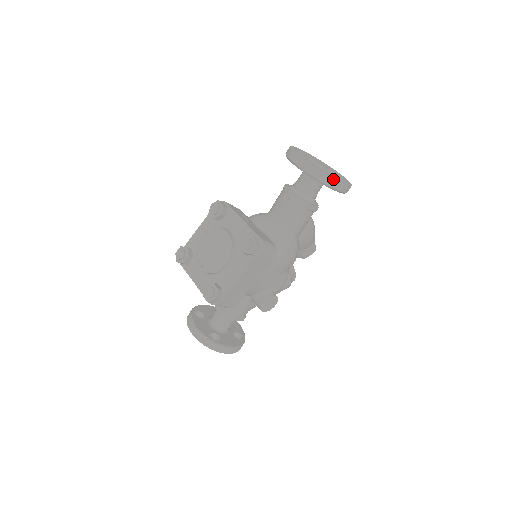
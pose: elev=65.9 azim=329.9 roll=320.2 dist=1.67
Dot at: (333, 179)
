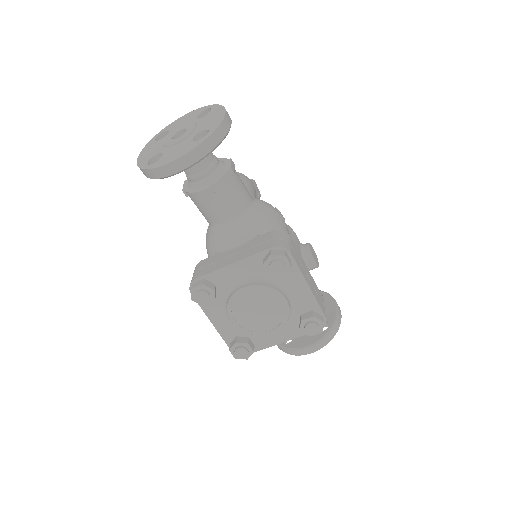
Dot at: (220, 126)
